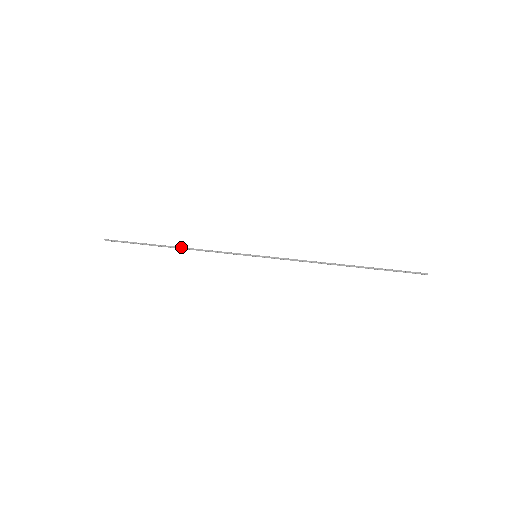
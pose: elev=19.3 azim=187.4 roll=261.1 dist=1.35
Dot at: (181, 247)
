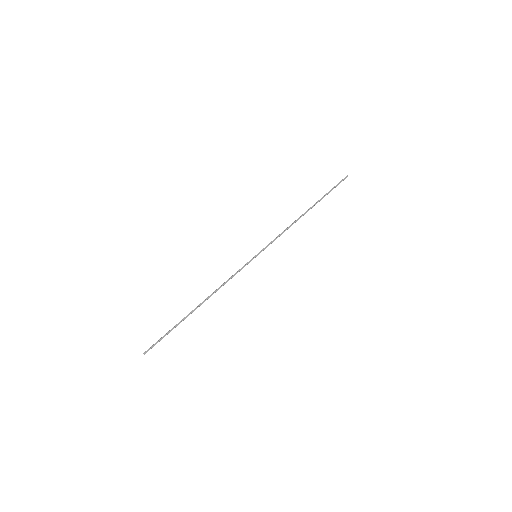
Dot at: (205, 300)
